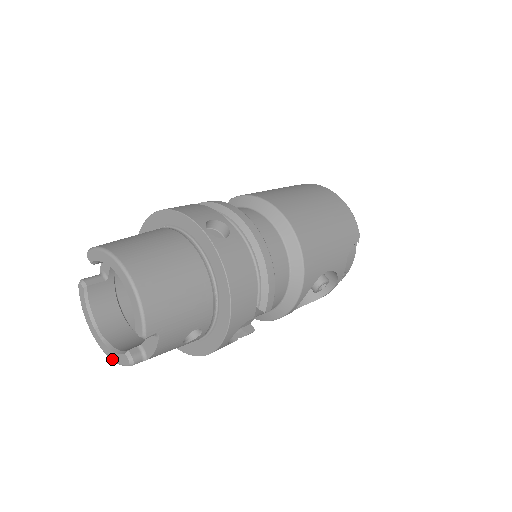
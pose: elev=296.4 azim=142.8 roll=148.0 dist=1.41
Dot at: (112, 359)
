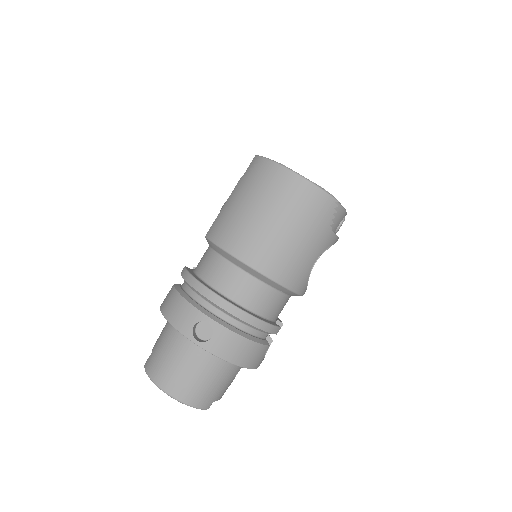
Dot at: occluded
